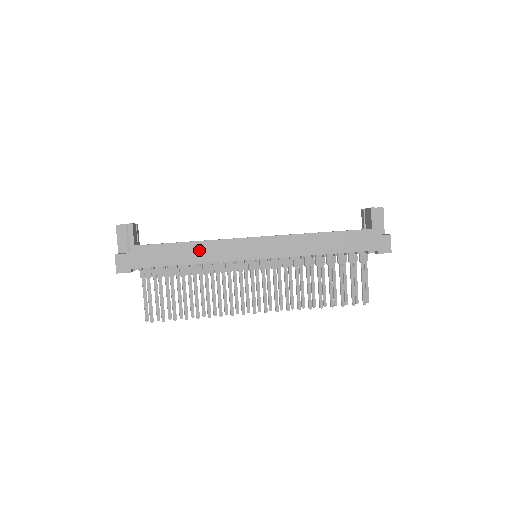
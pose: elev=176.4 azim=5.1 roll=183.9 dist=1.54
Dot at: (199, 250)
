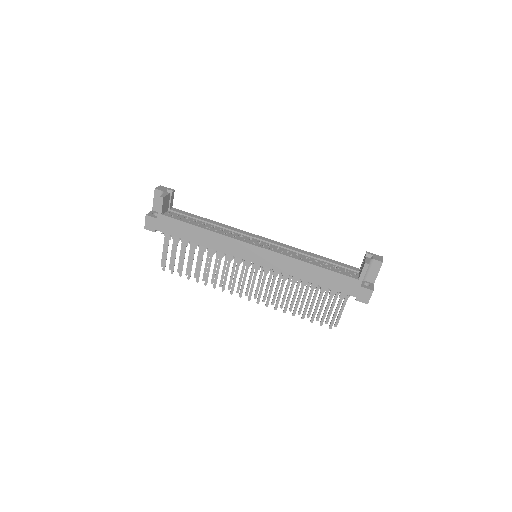
Dot at: (209, 237)
